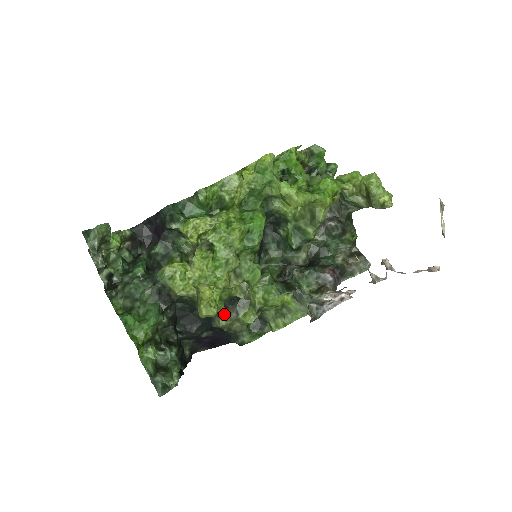
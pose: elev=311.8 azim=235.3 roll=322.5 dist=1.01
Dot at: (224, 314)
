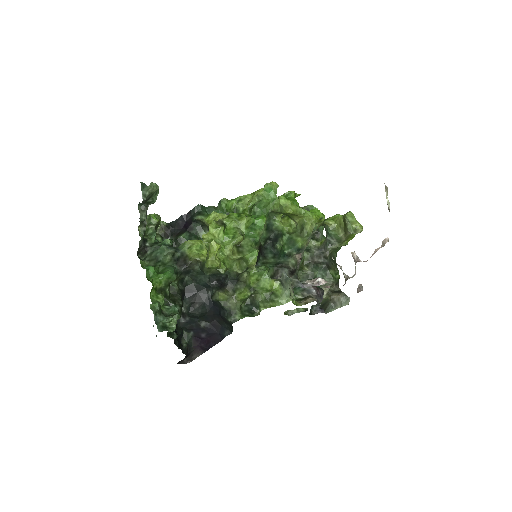
Dot at: (224, 290)
